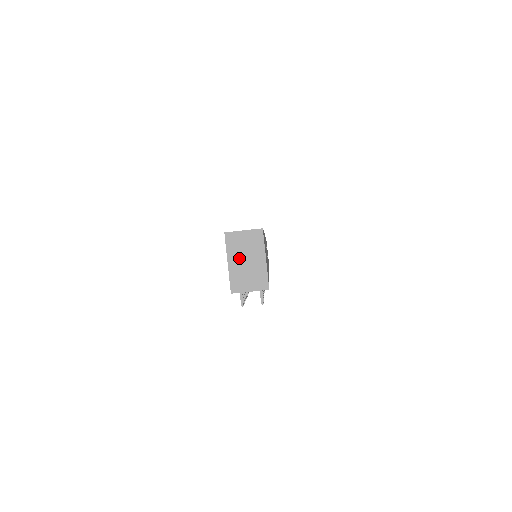
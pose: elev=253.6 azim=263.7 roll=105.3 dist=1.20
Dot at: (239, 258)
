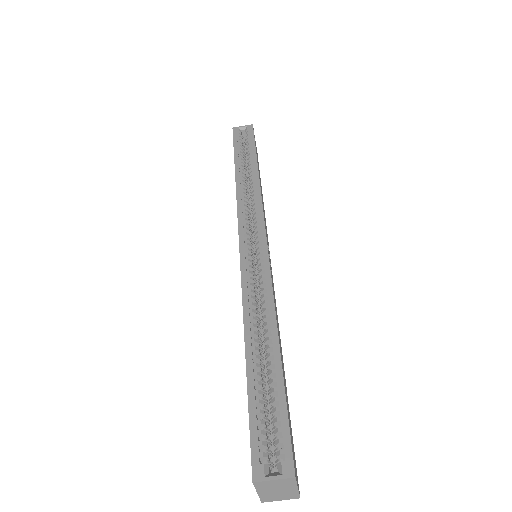
Dot at: (269, 490)
